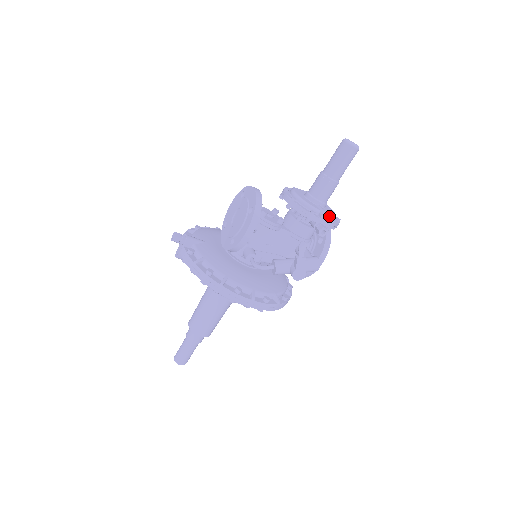
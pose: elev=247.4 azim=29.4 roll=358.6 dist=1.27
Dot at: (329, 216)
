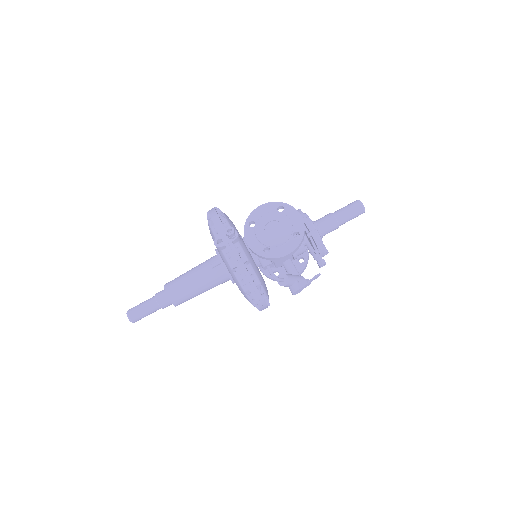
Dot at: occluded
